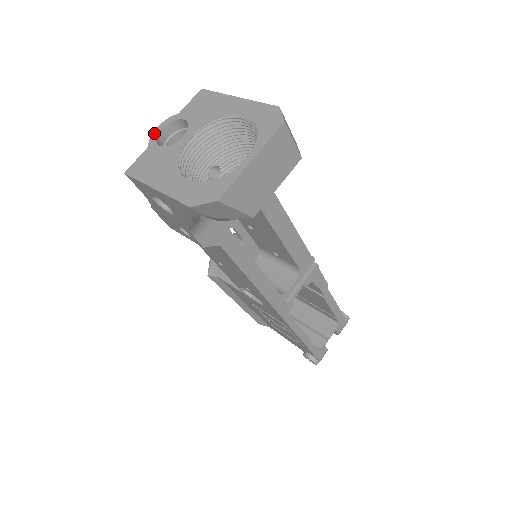
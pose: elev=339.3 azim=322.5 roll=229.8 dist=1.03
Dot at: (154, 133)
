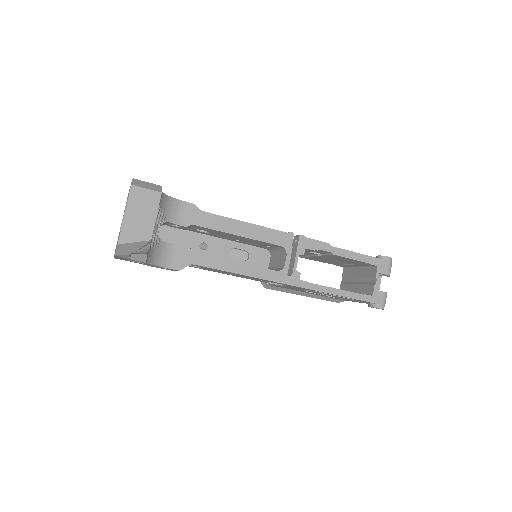
Dot at: occluded
